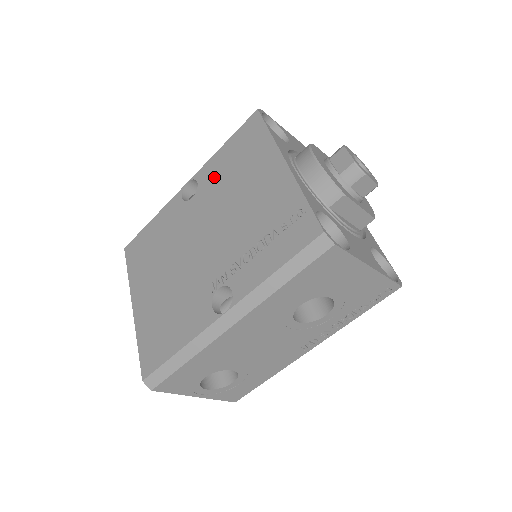
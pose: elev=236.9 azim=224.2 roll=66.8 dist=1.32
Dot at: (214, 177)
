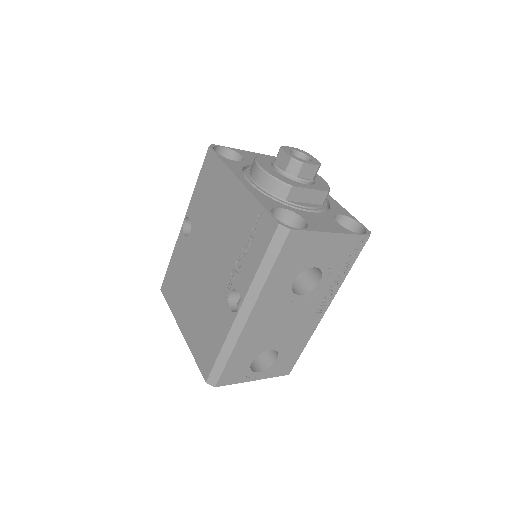
Dot at: (199, 210)
